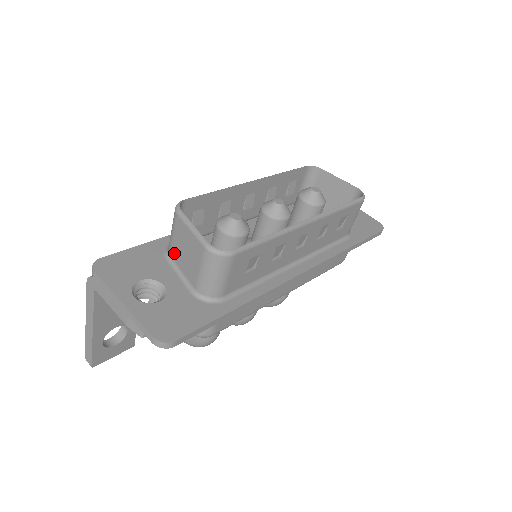
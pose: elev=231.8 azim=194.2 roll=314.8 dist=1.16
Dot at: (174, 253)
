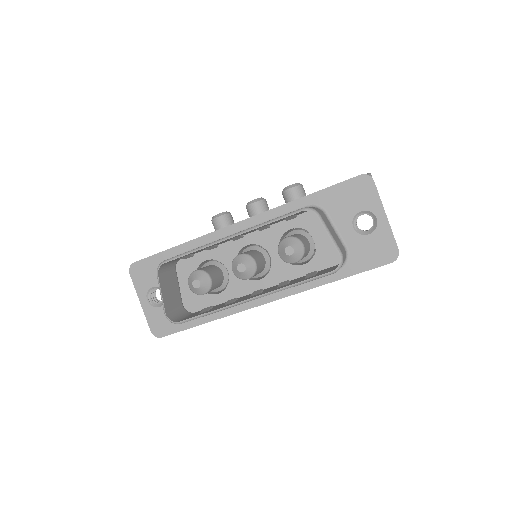
Dot at: occluded
